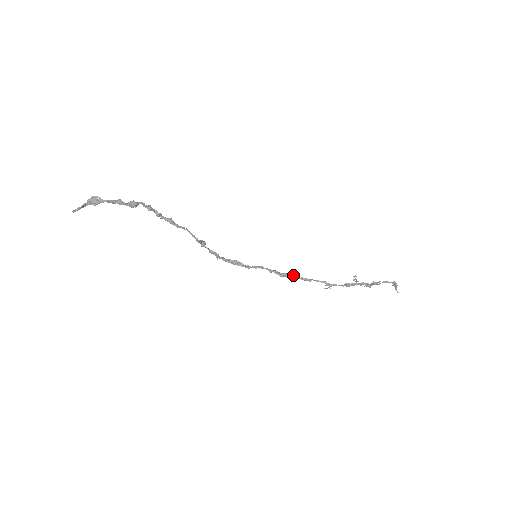
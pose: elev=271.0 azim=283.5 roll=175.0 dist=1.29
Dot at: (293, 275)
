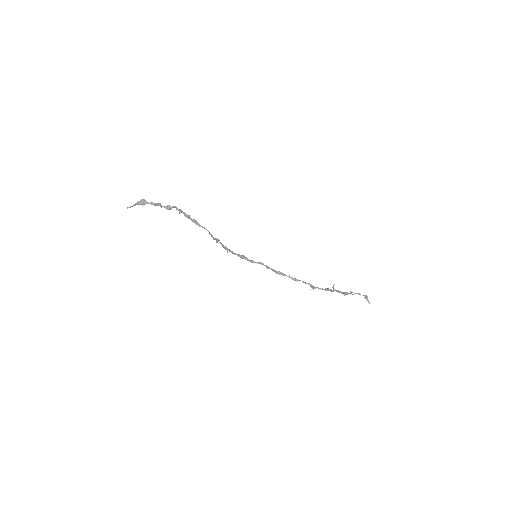
Dot at: (285, 274)
